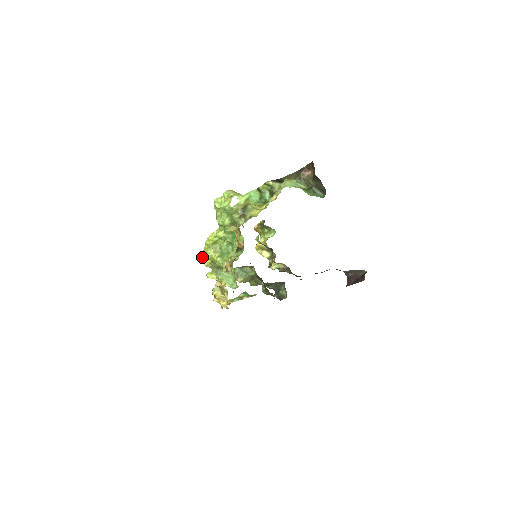
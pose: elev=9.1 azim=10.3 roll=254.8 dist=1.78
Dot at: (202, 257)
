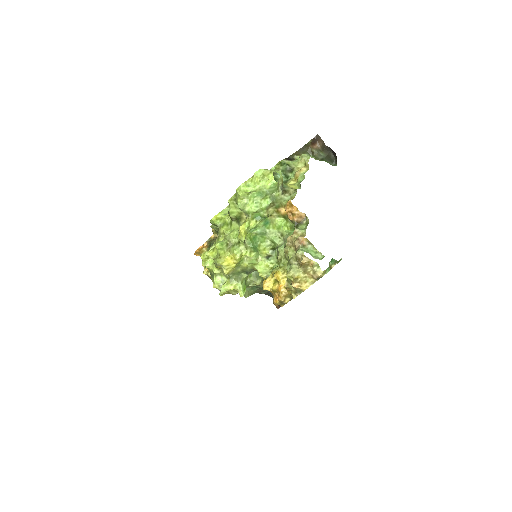
Dot at: (224, 263)
